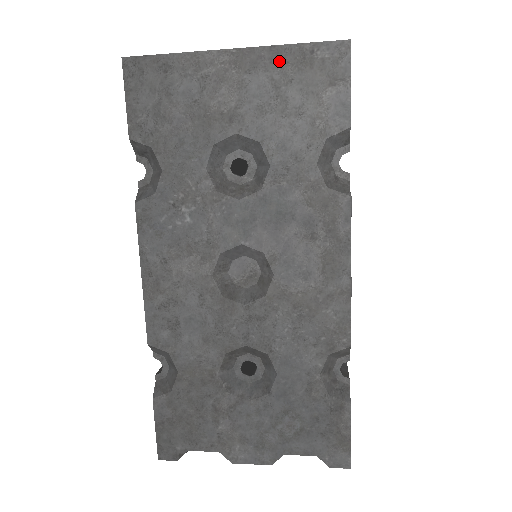
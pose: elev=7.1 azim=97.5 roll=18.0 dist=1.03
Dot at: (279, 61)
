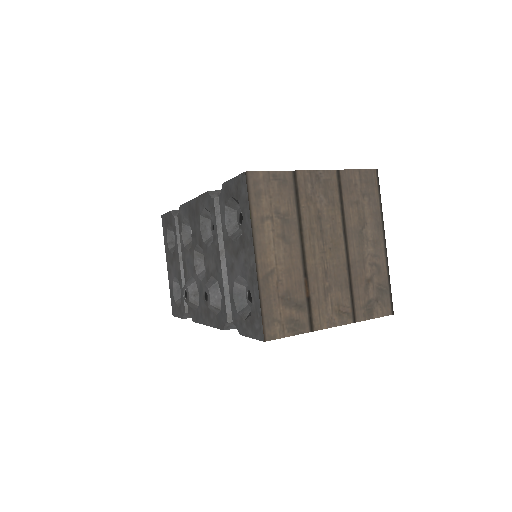
Dot at: occluded
